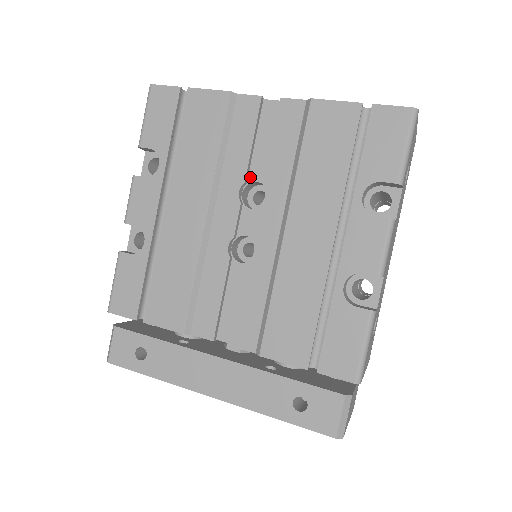
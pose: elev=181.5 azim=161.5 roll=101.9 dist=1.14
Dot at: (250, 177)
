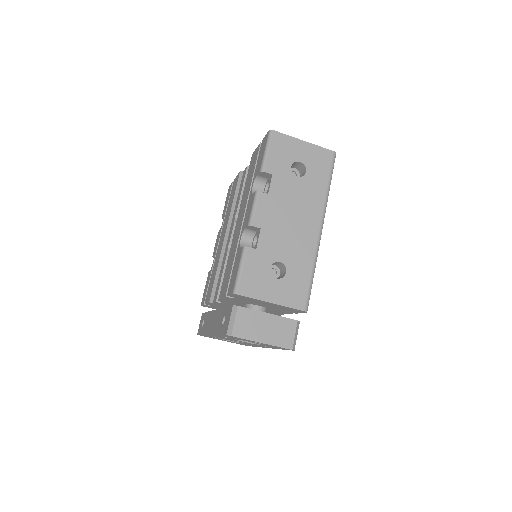
Dot at: occluded
